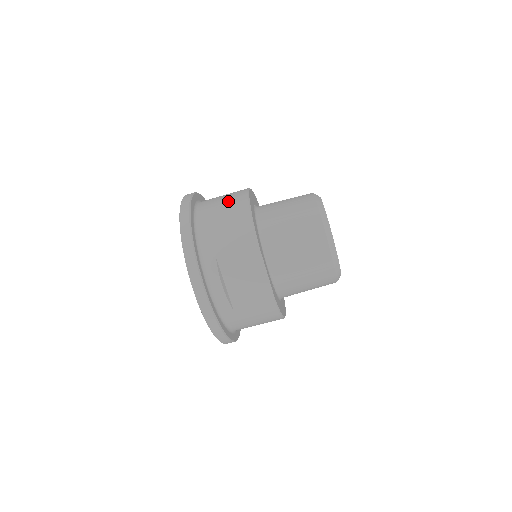
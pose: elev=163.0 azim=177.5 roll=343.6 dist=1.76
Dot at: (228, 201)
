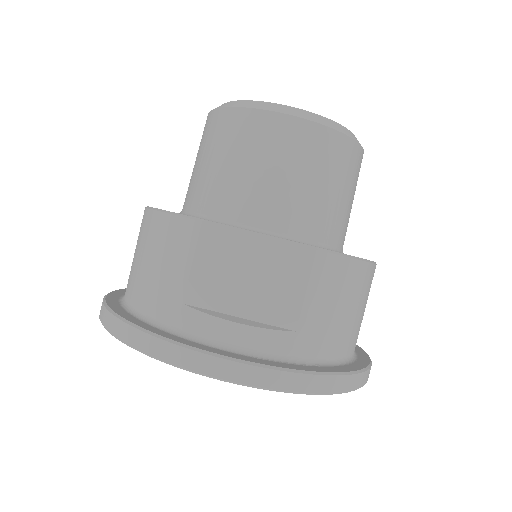
Dot at: occluded
